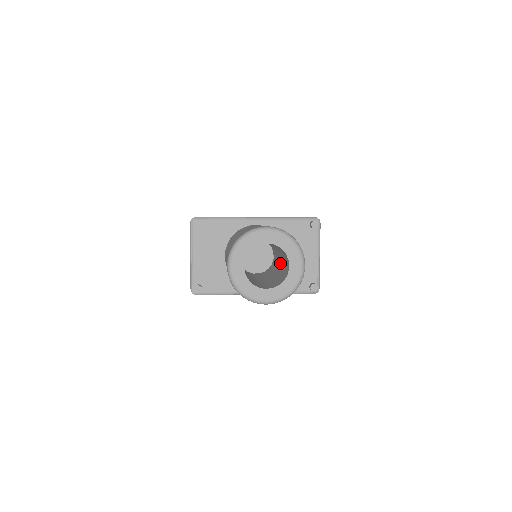
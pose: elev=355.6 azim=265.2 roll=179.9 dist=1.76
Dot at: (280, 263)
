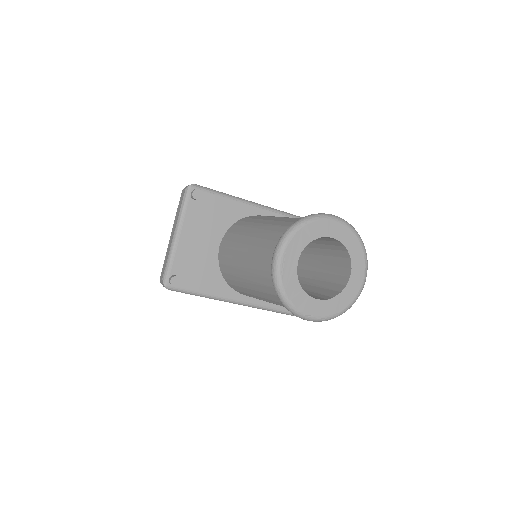
Dot at: (308, 270)
